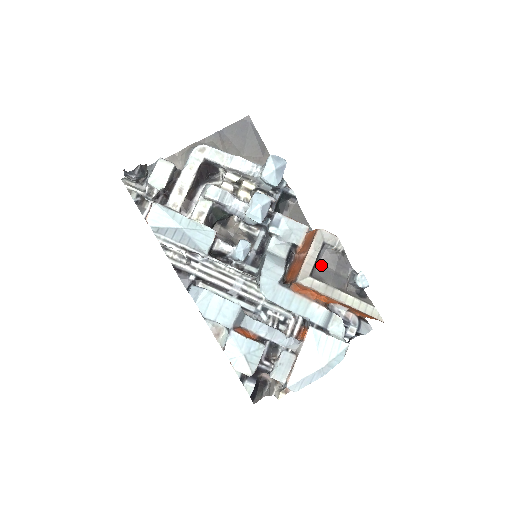
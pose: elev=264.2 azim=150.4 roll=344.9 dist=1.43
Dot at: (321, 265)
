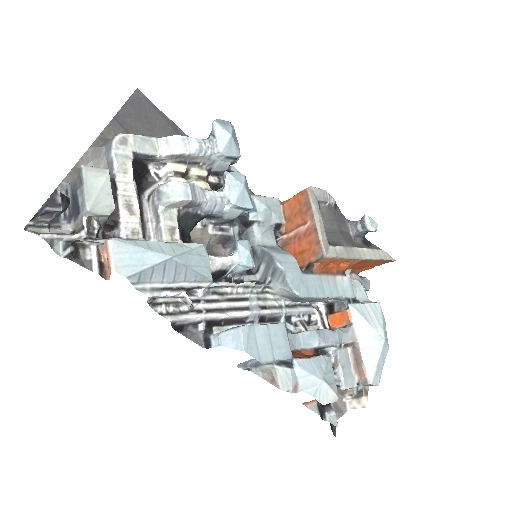
Dot at: (326, 229)
